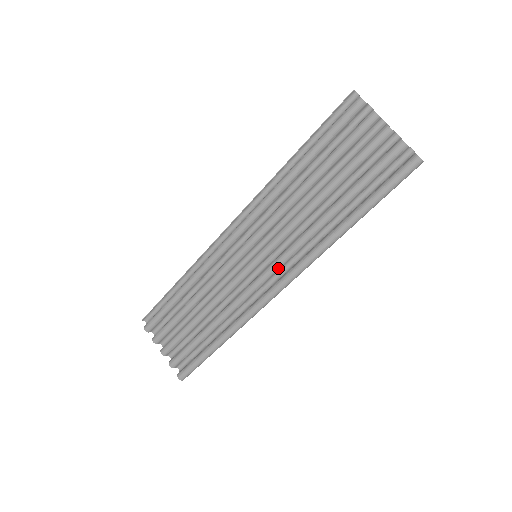
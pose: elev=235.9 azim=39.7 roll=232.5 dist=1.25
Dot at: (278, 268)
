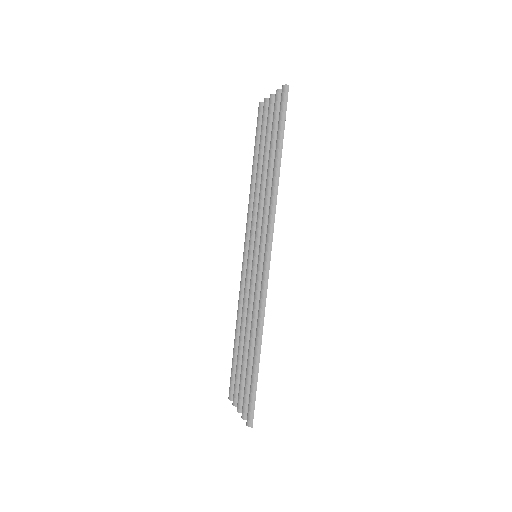
Dot at: (263, 247)
